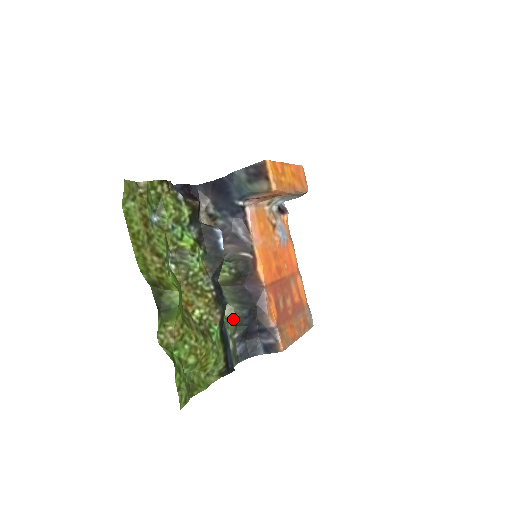
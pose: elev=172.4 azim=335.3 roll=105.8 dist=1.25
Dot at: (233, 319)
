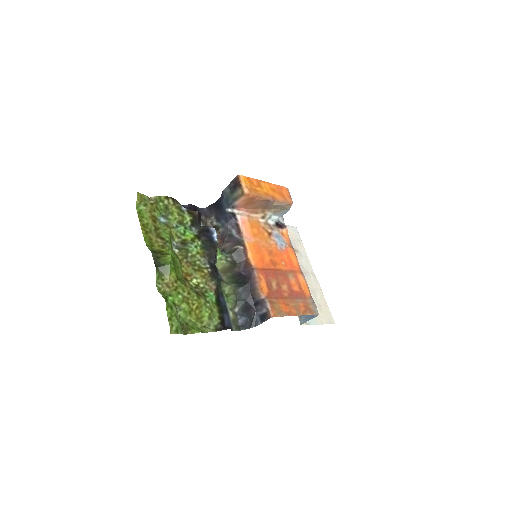
Dot at: (232, 295)
